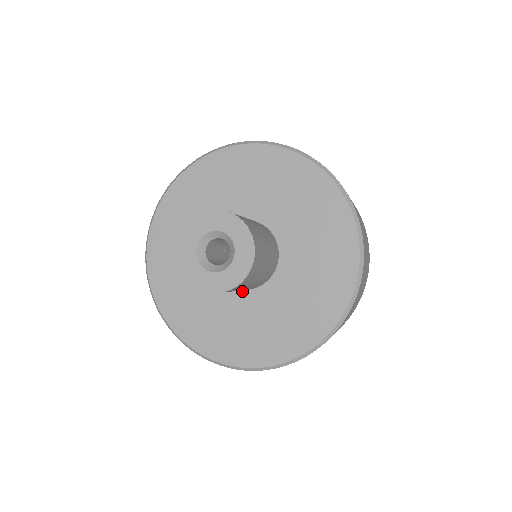
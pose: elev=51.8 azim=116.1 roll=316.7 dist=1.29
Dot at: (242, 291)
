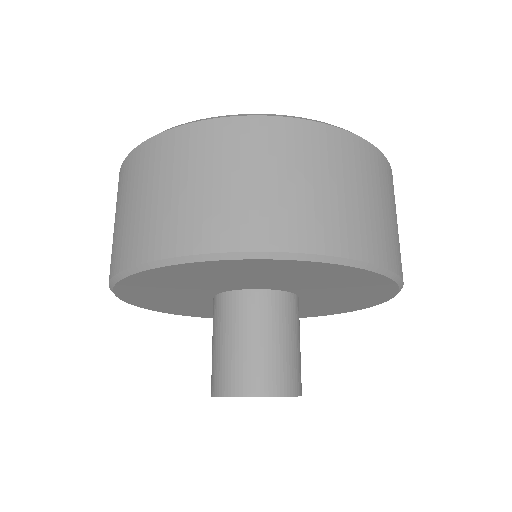
Dot at: occluded
